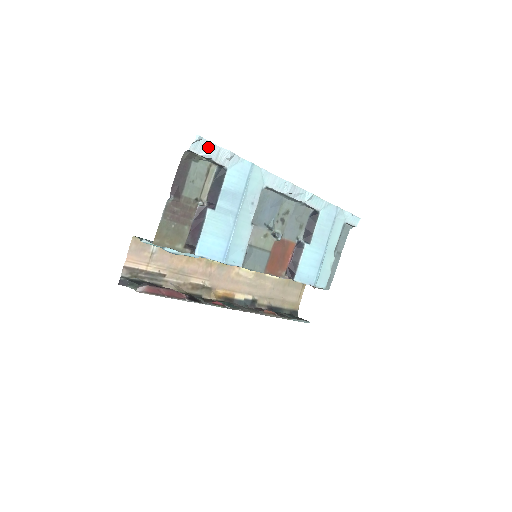
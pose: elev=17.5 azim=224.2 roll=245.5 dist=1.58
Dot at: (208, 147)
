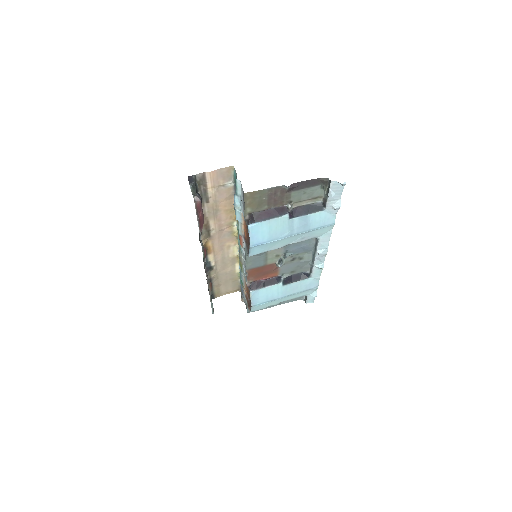
Dot at: (338, 192)
